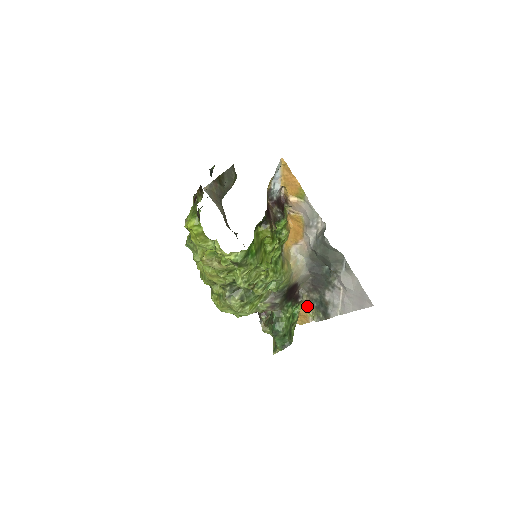
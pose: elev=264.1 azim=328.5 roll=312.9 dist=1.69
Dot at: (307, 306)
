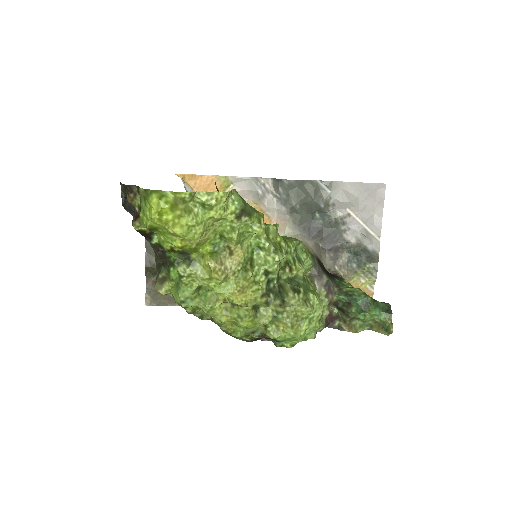
Dot at: (352, 279)
